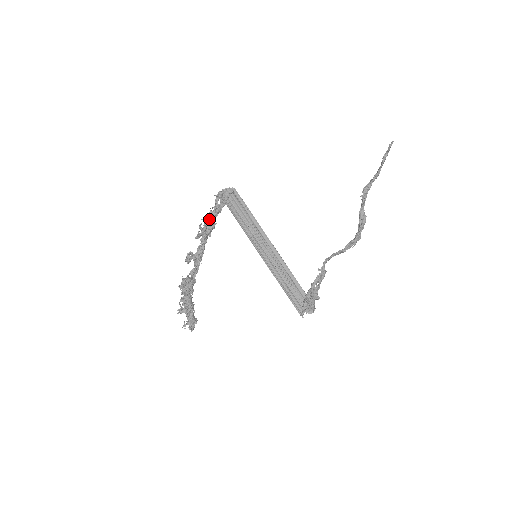
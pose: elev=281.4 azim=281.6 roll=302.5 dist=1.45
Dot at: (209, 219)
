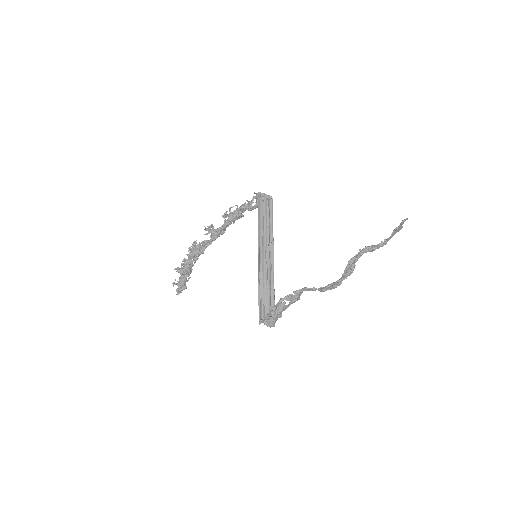
Dot at: occluded
